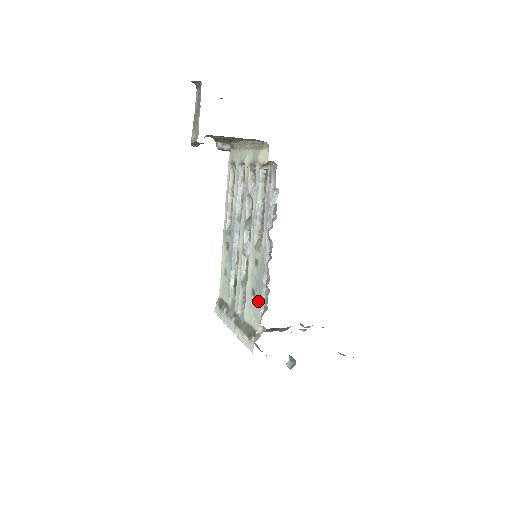
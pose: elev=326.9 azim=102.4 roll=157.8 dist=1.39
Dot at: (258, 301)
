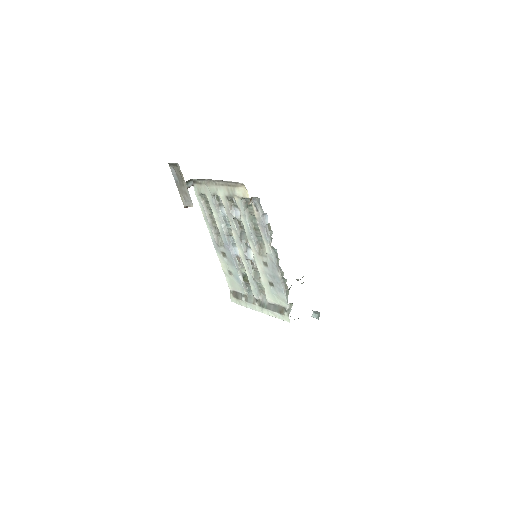
Dot at: (279, 289)
